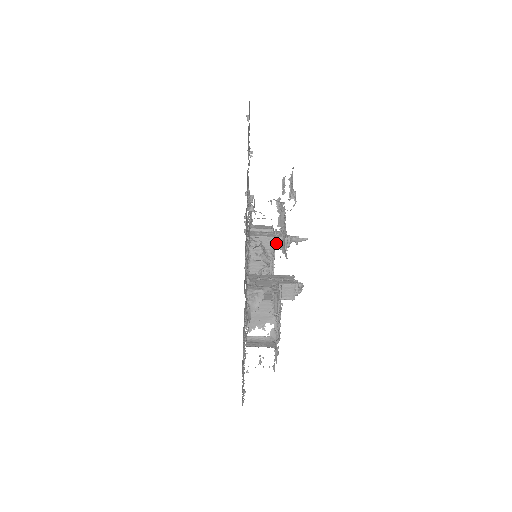
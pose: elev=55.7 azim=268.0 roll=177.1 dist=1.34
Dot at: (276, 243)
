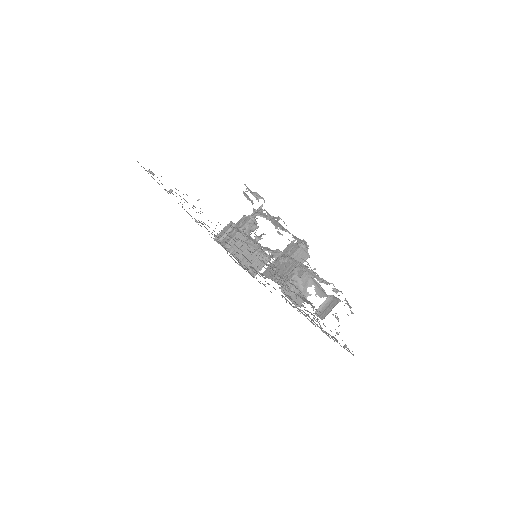
Dot at: (247, 230)
